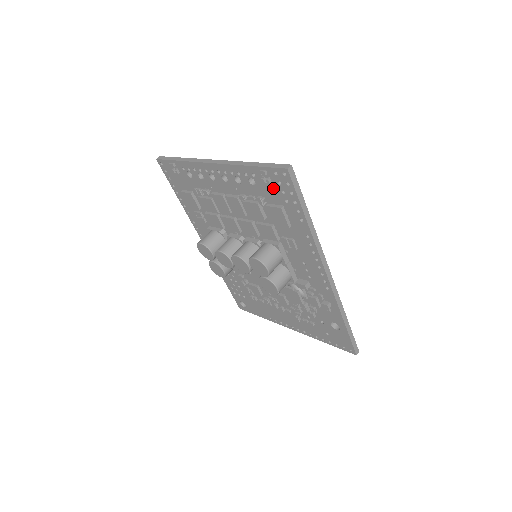
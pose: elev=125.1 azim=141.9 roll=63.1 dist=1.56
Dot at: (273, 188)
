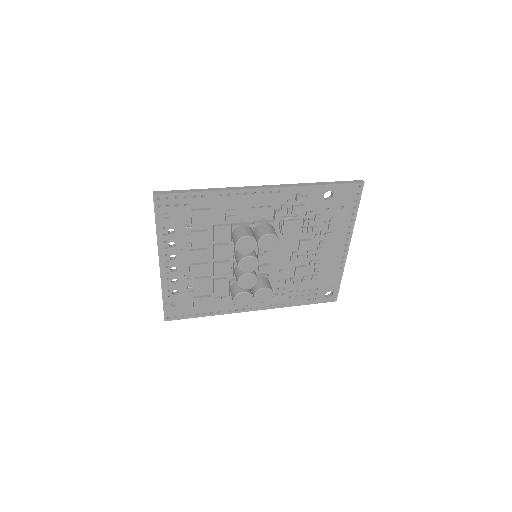
Dot at: (174, 213)
